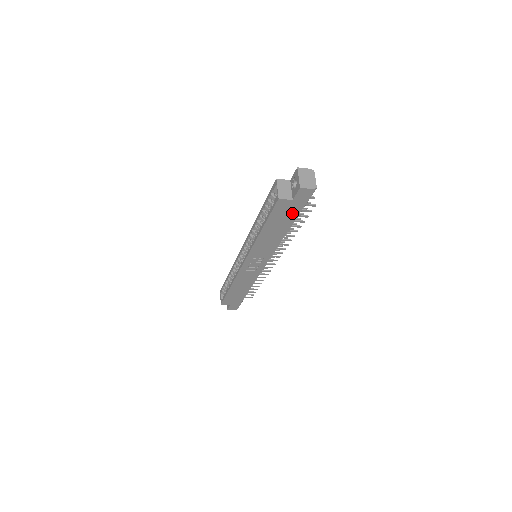
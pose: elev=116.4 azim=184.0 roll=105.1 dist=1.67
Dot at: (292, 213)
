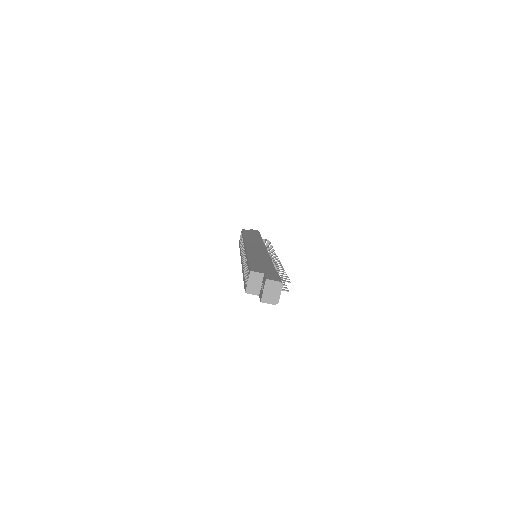
Dot at: occluded
